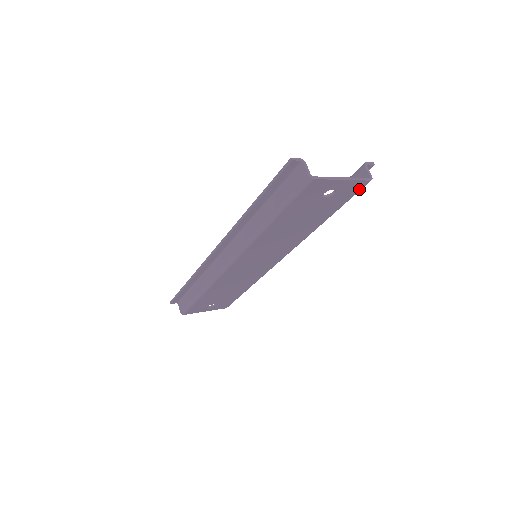
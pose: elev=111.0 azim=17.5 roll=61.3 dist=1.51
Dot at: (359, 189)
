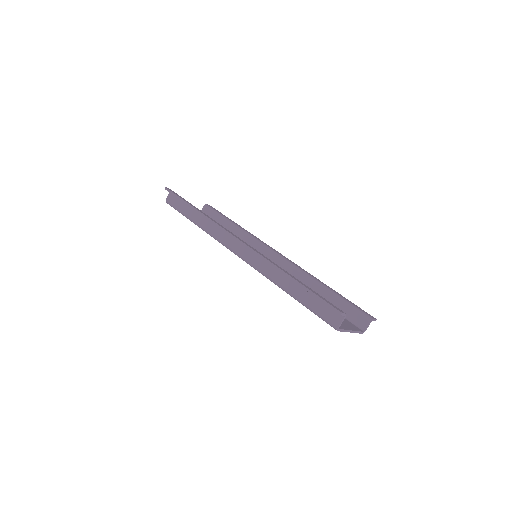
Dot at: occluded
